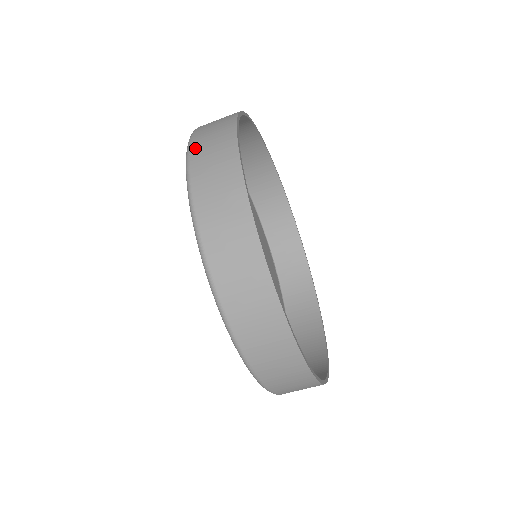
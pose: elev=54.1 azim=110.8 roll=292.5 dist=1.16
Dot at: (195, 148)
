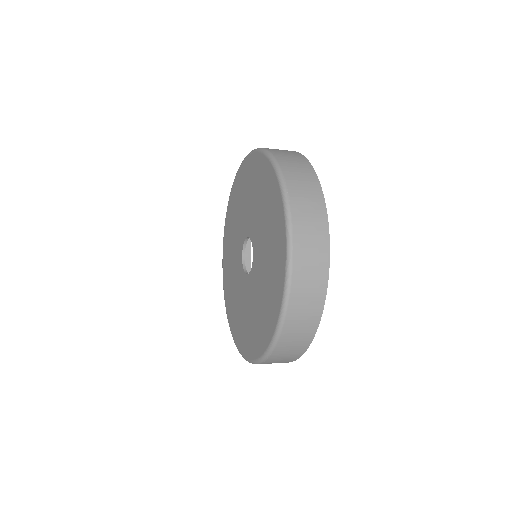
Dot at: (270, 360)
